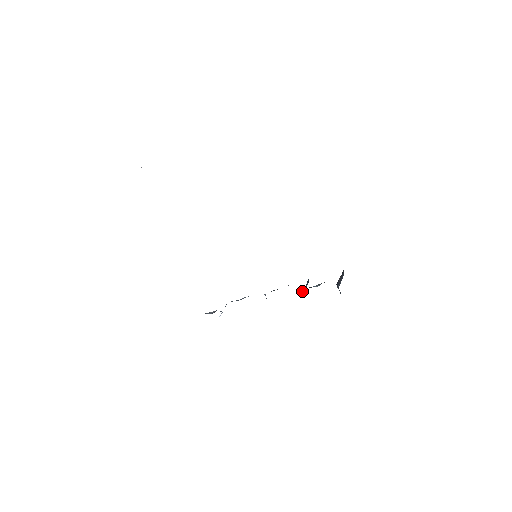
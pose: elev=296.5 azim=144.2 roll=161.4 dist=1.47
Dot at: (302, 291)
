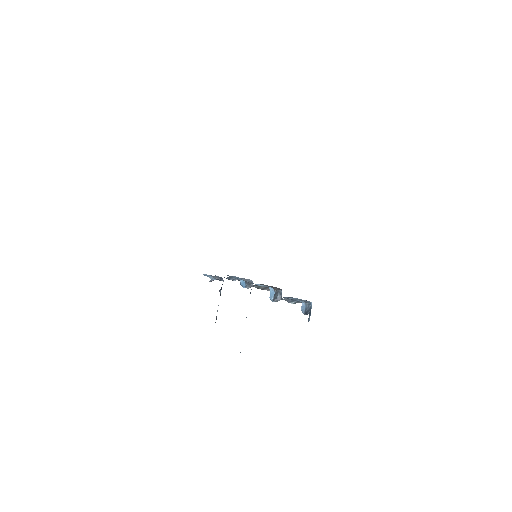
Dot at: (282, 299)
